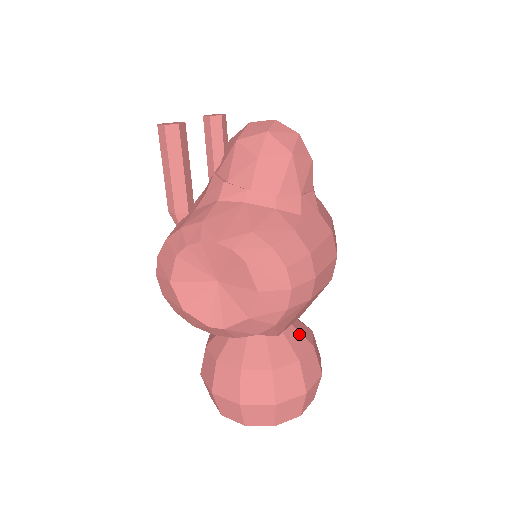
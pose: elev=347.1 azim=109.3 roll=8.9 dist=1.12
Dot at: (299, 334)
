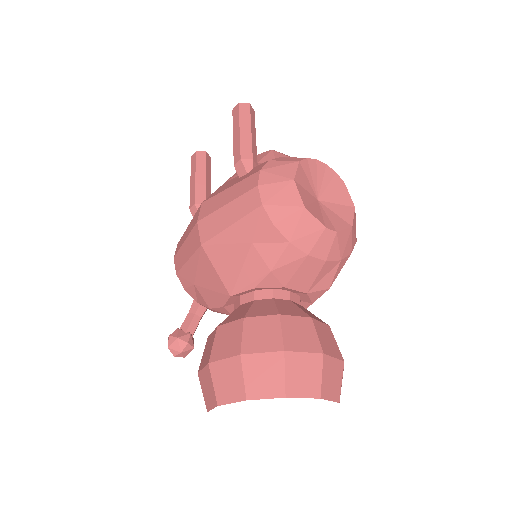
Dot at: occluded
